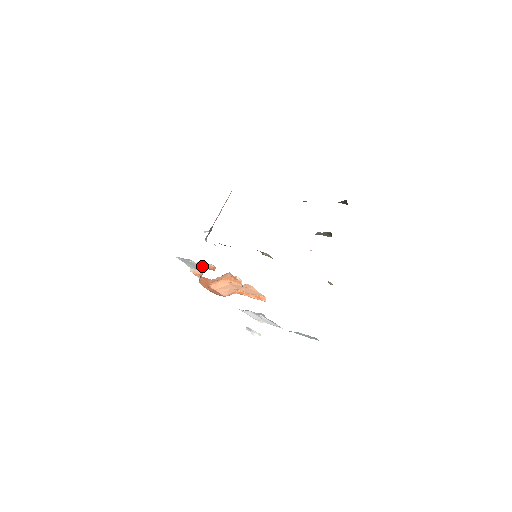
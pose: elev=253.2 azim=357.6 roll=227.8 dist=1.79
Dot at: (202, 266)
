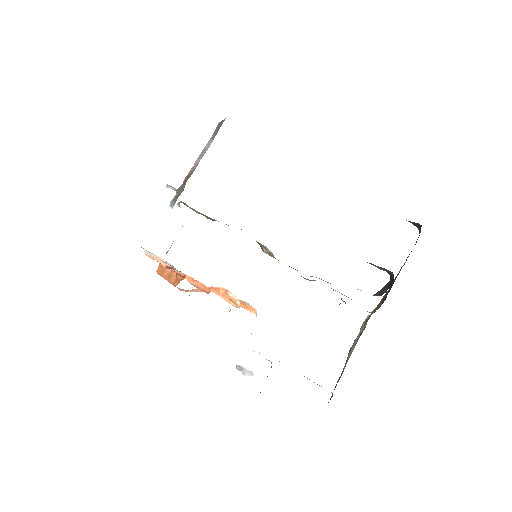
Dot at: (179, 271)
